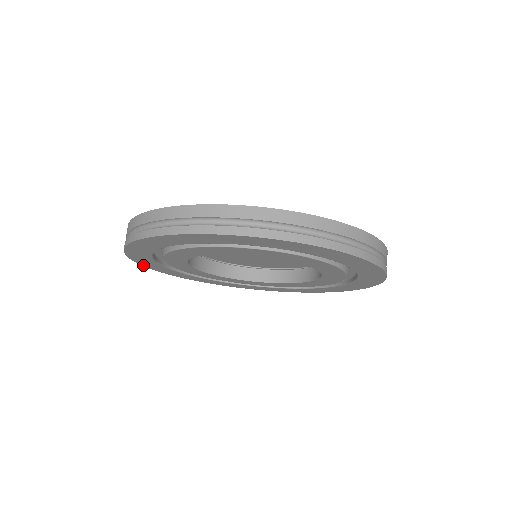
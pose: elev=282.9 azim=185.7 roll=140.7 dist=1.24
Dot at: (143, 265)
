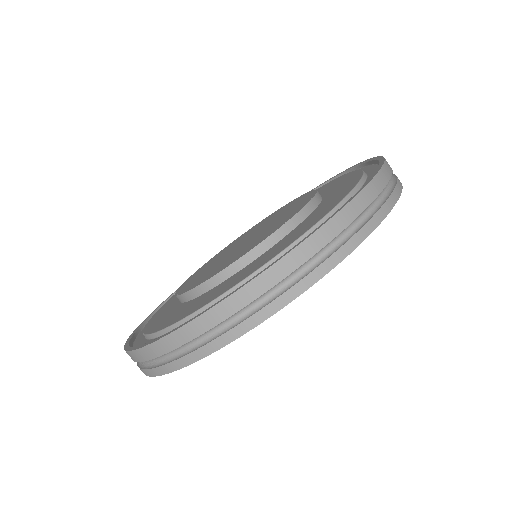
Dot at: occluded
